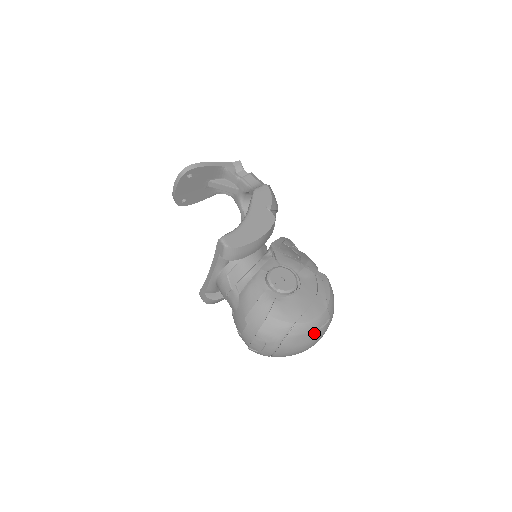
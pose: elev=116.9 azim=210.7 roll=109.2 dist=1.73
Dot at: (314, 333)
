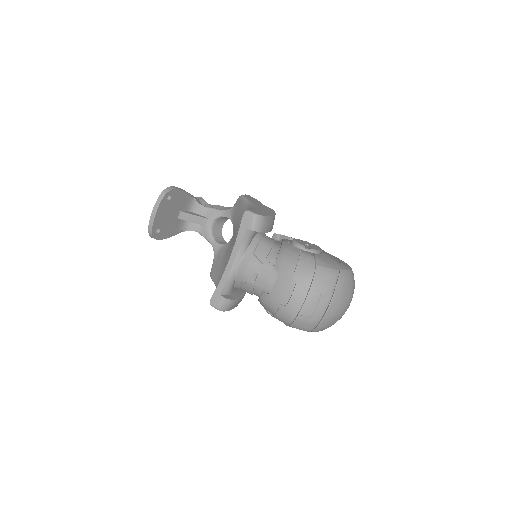
Dot at: (352, 285)
